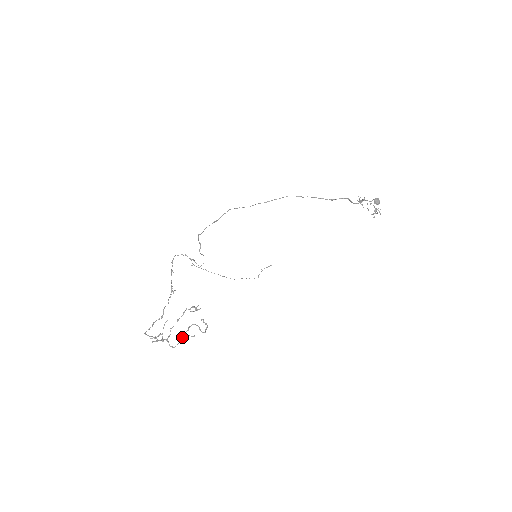
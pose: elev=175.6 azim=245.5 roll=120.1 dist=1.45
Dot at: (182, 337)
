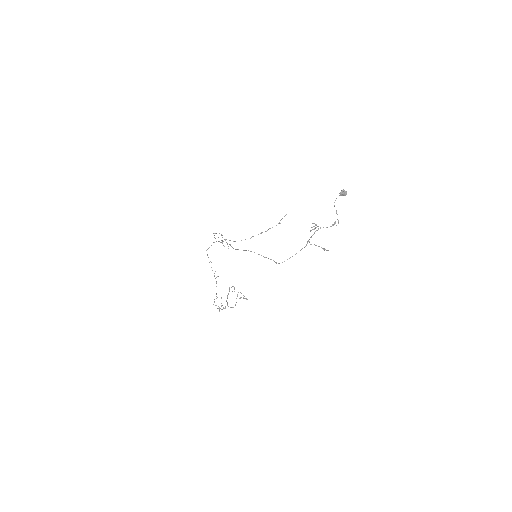
Dot at: occluded
